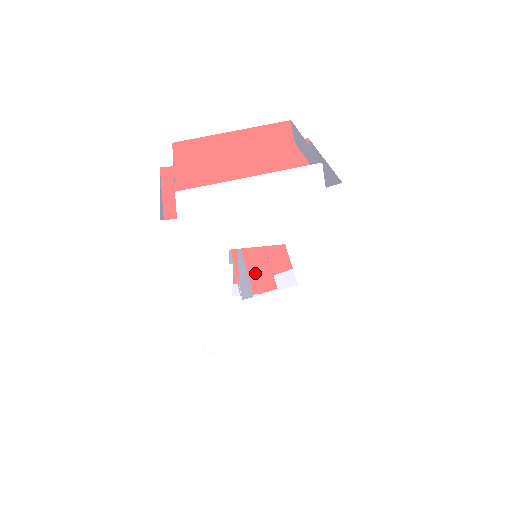
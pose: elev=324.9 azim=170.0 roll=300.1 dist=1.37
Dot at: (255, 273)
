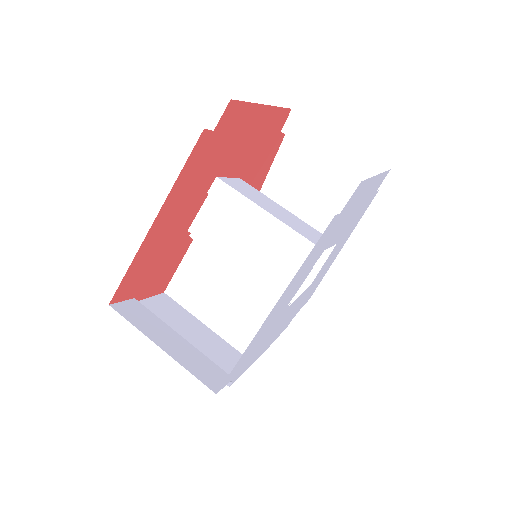
Dot at: occluded
